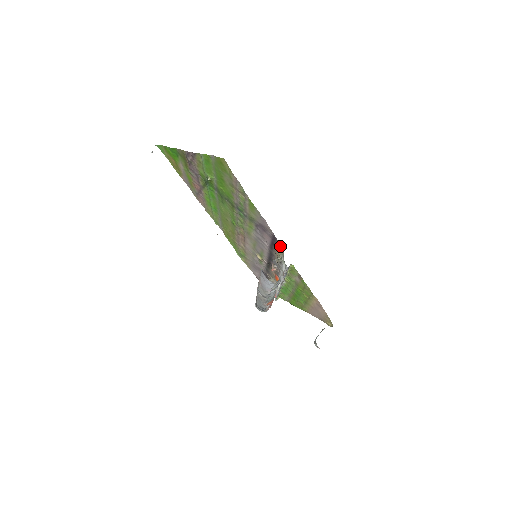
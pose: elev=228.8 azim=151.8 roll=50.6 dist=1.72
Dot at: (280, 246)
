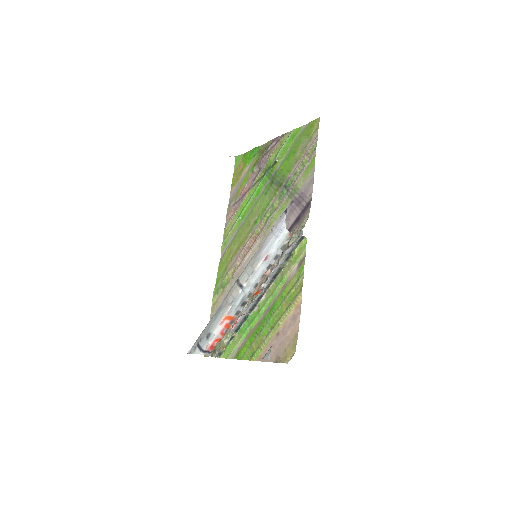
Dot at: occluded
